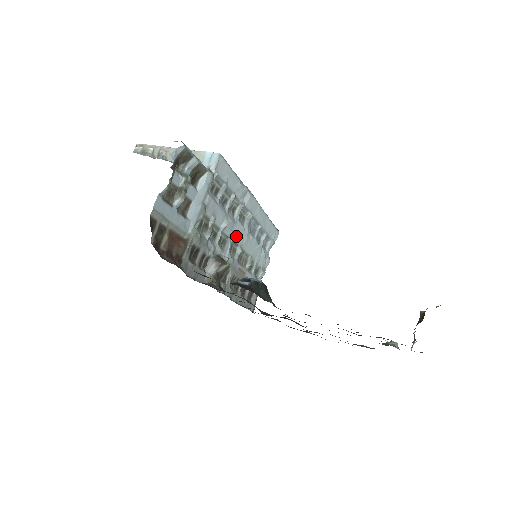
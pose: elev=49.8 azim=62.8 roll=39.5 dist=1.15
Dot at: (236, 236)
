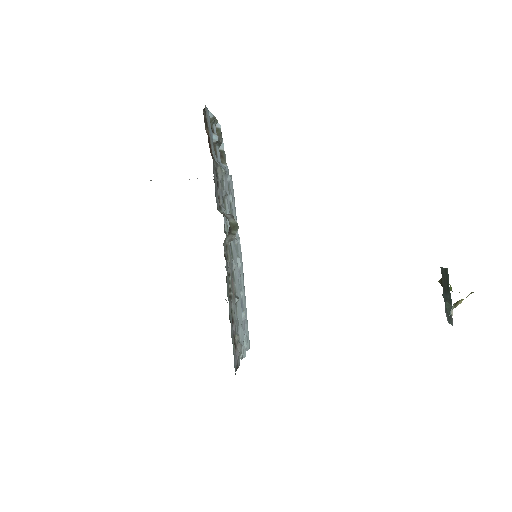
Dot at: (233, 248)
